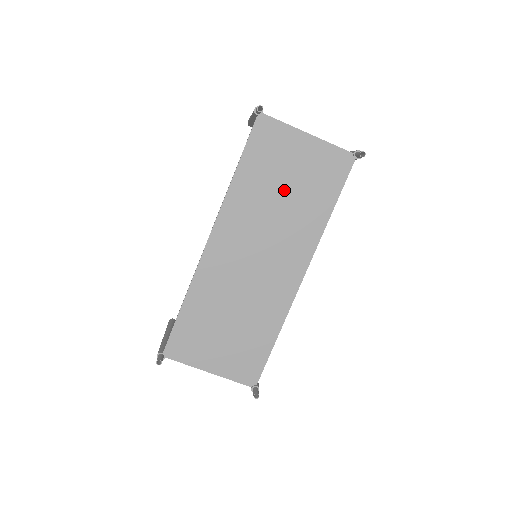
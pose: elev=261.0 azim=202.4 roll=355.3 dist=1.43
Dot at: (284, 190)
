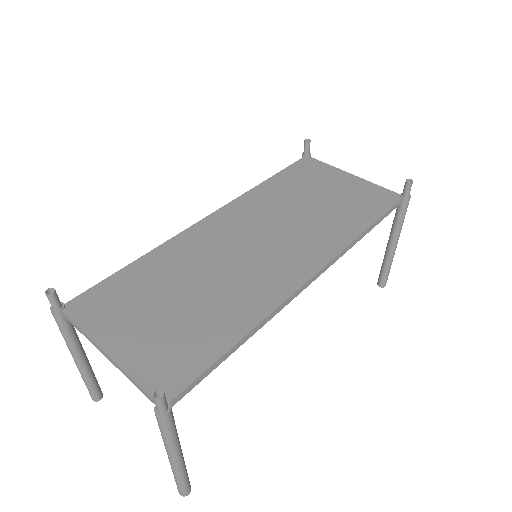
Dot at: (313, 202)
